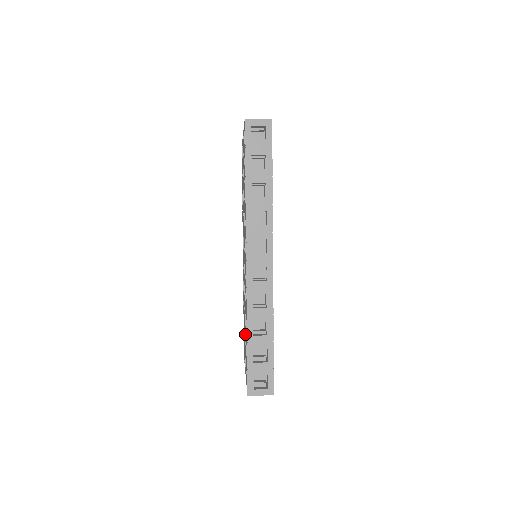
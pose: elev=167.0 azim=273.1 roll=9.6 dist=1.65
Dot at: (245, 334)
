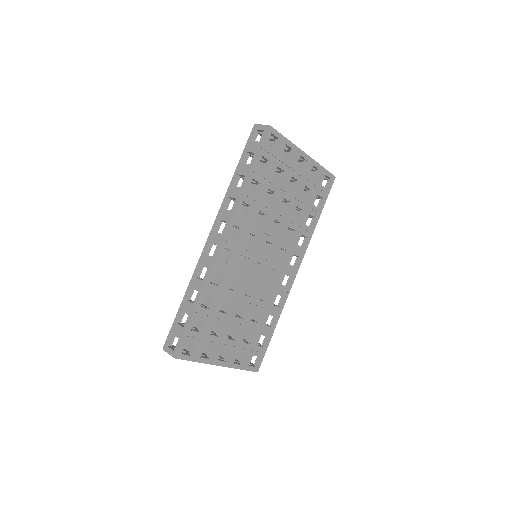
Dot at: occluded
